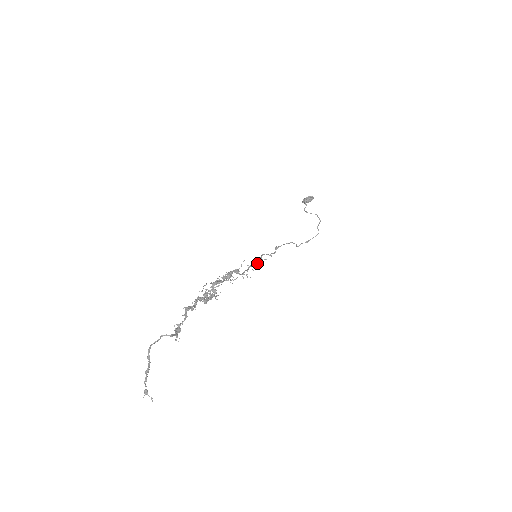
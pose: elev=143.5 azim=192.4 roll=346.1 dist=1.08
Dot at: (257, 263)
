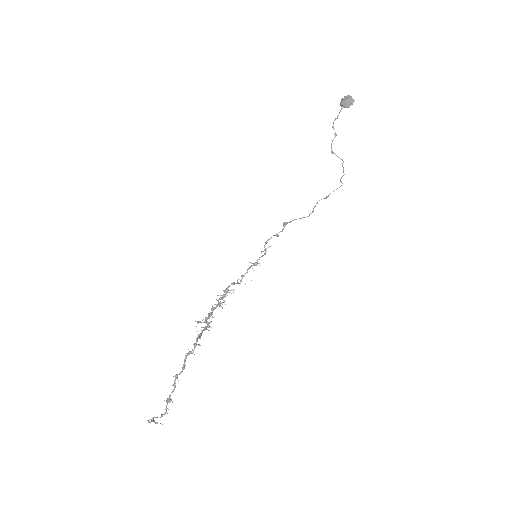
Dot at: (256, 265)
